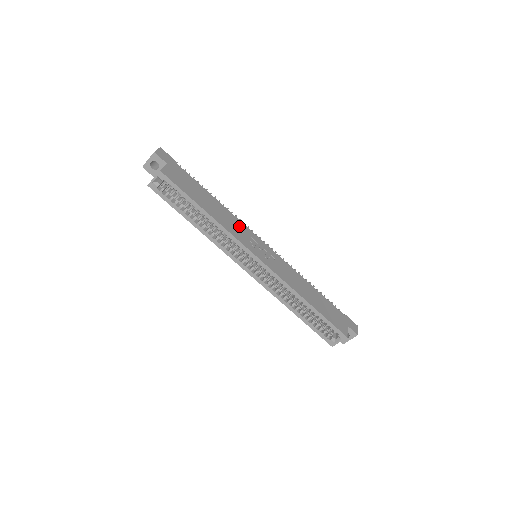
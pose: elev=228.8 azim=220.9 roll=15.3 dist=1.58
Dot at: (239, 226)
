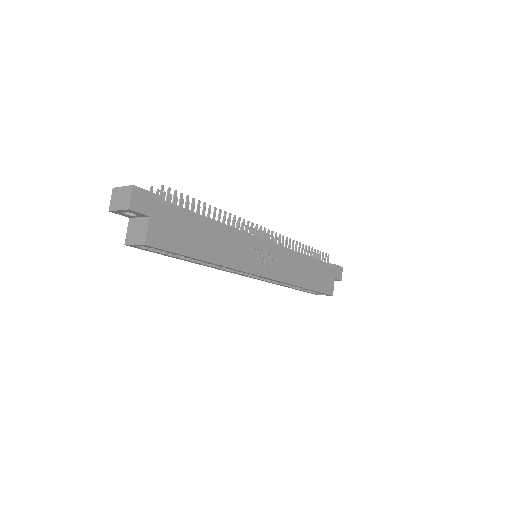
Dot at: (241, 243)
